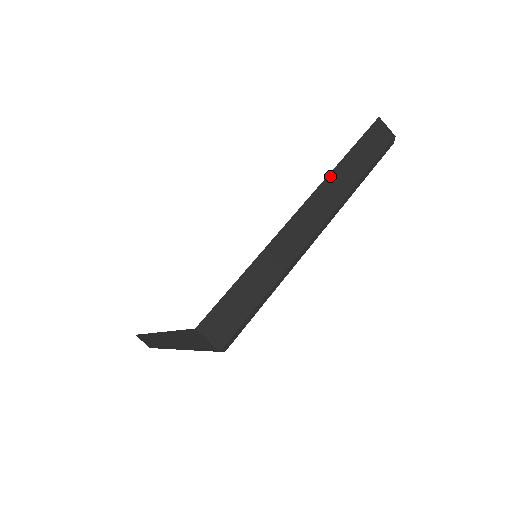
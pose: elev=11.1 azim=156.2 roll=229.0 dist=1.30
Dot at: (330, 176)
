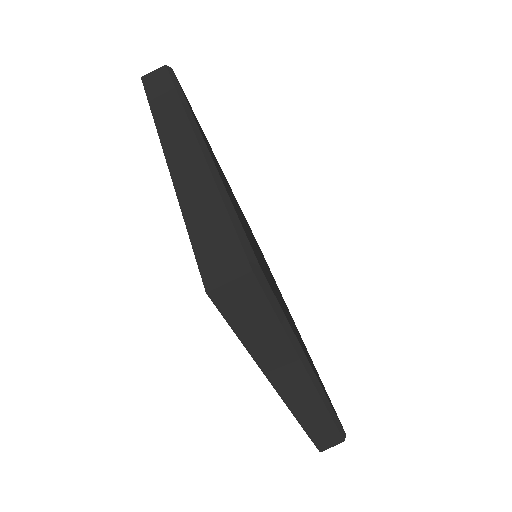
Dot at: (264, 370)
